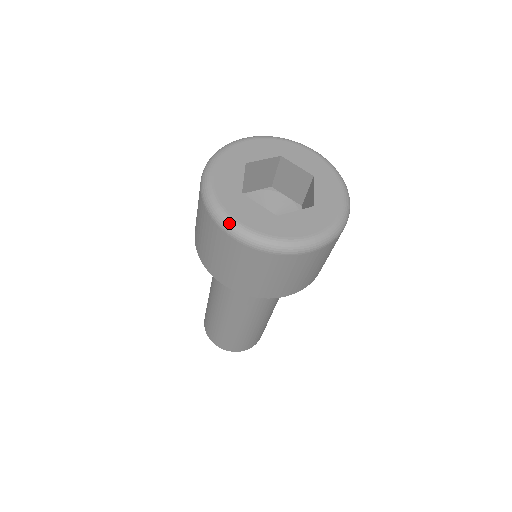
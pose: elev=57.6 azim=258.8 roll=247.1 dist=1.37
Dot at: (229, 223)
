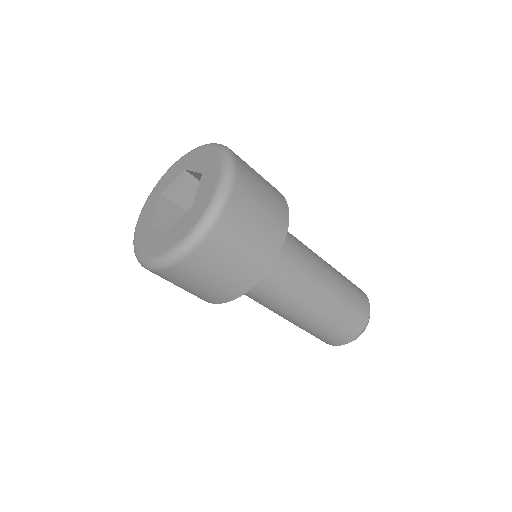
Dot at: (137, 257)
